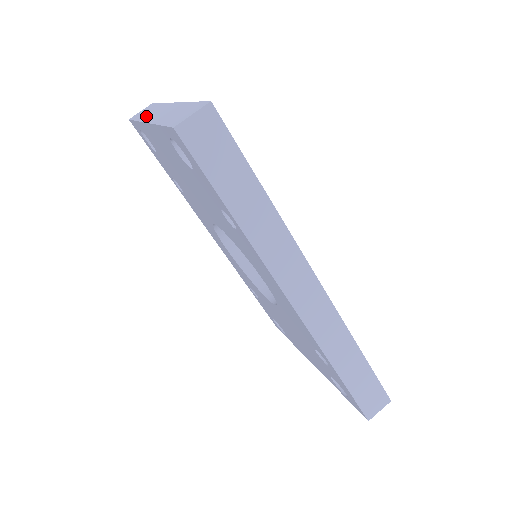
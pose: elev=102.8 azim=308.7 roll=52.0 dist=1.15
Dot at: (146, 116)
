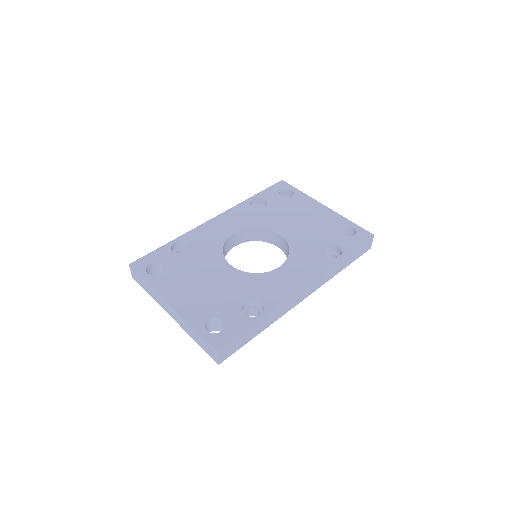
Dot at: (157, 301)
